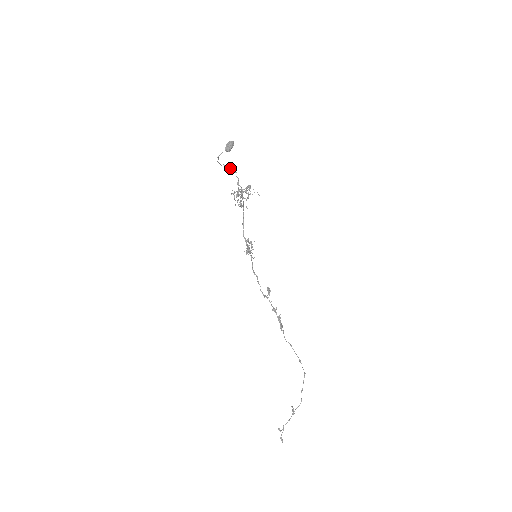
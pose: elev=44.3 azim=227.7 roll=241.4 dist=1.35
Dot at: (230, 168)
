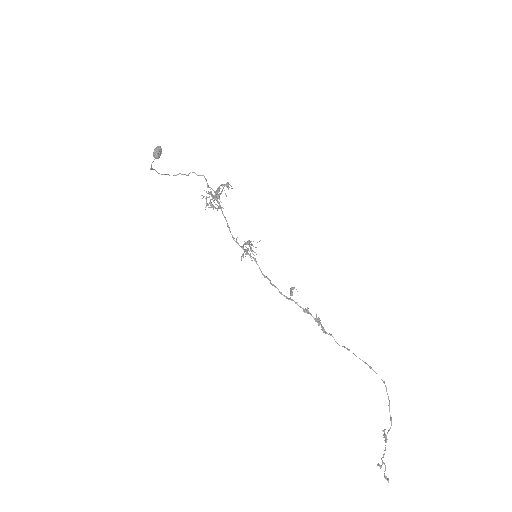
Dot at: occluded
